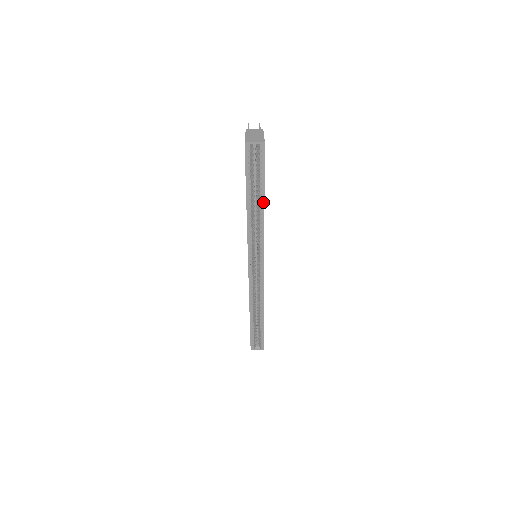
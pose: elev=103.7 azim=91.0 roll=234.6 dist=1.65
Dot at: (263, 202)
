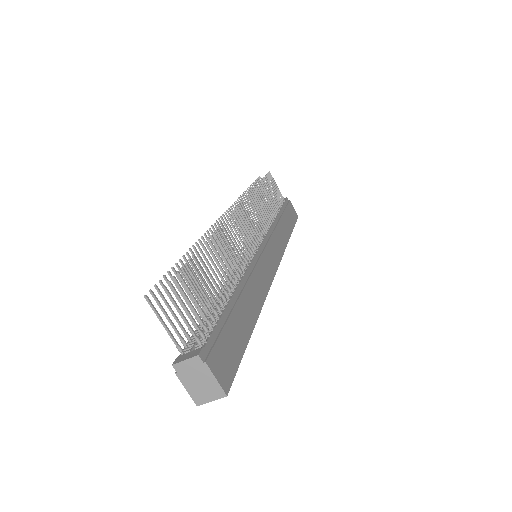
Dot at: (252, 327)
